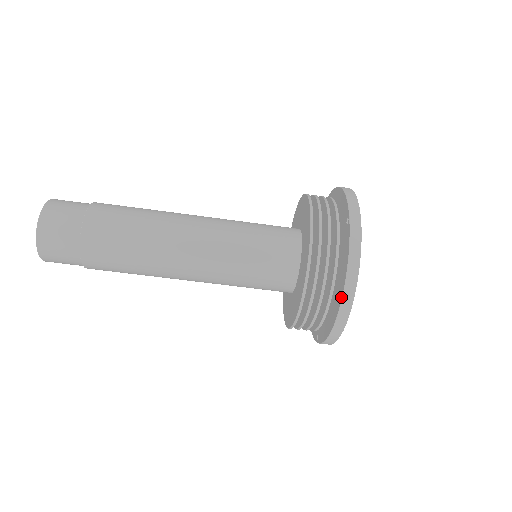
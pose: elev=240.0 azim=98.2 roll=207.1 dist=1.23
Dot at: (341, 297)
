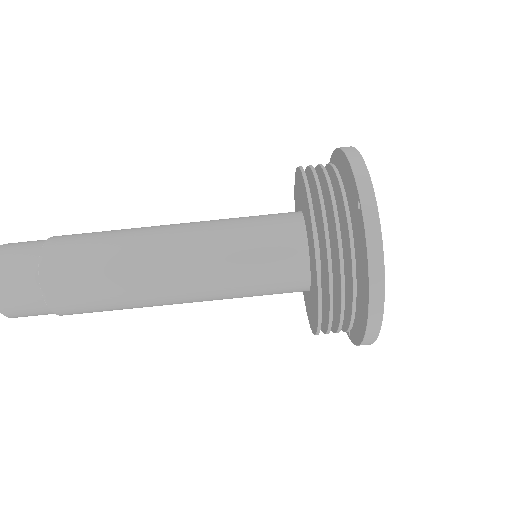
Dot at: (367, 306)
